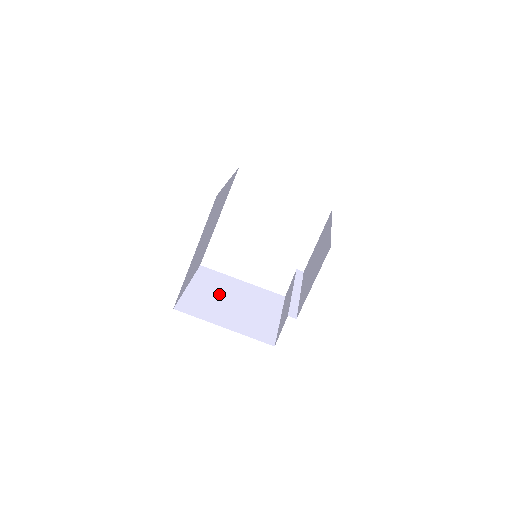
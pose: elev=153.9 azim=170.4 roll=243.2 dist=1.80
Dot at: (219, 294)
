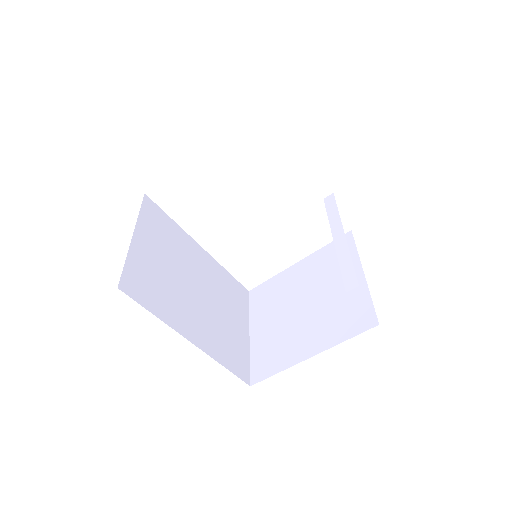
Dot at: (283, 311)
